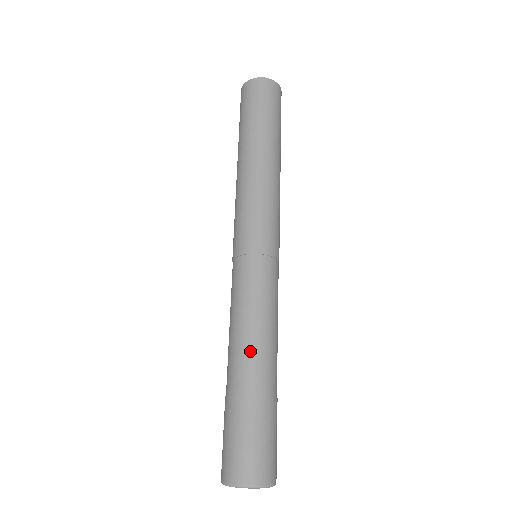
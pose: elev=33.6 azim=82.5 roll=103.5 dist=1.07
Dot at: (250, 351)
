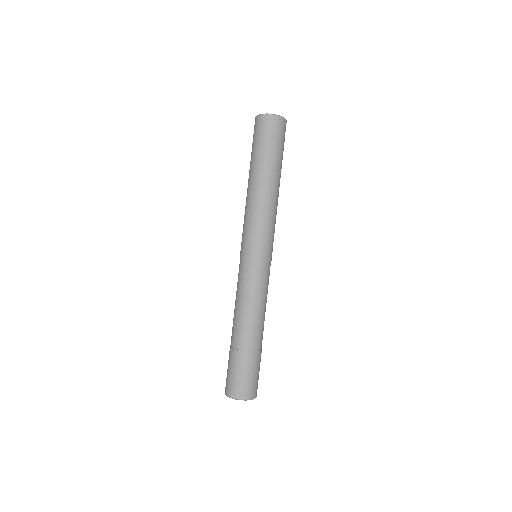
Dot at: (240, 323)
